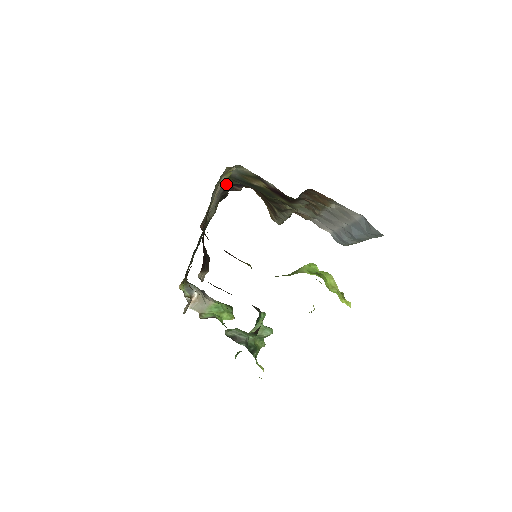
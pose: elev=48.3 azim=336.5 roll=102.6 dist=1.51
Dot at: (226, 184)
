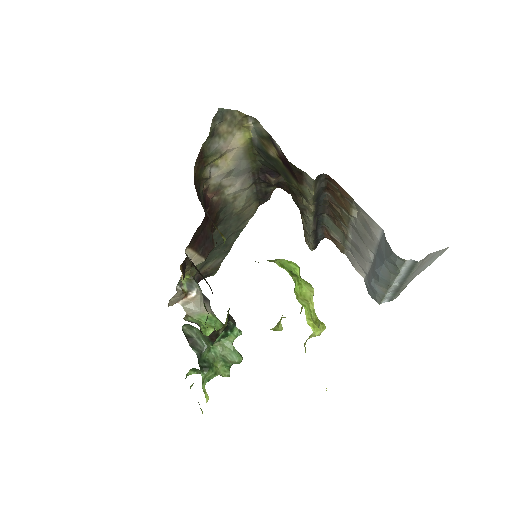
Dot at: (250, 157)
